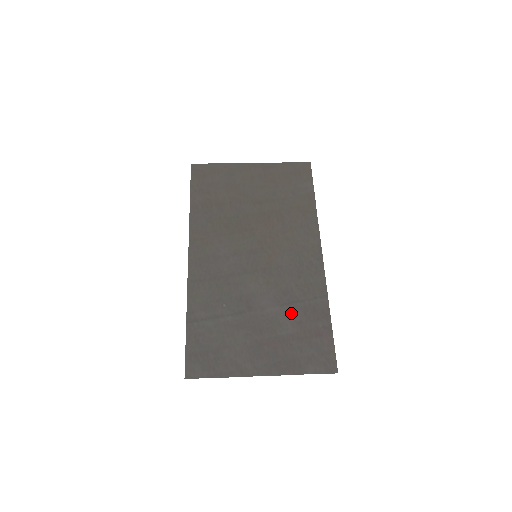
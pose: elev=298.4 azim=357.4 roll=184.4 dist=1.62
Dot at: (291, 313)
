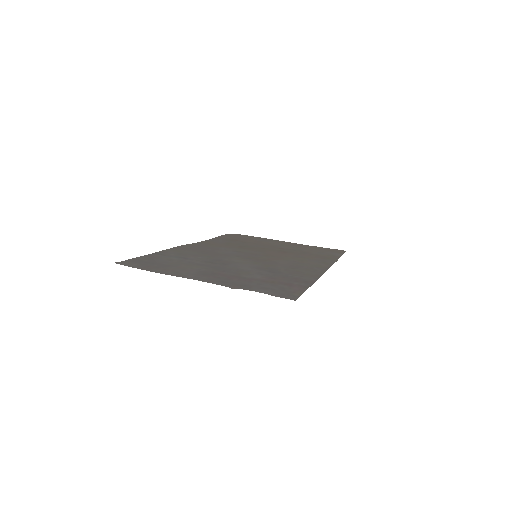
Dot at: (267, 274)
